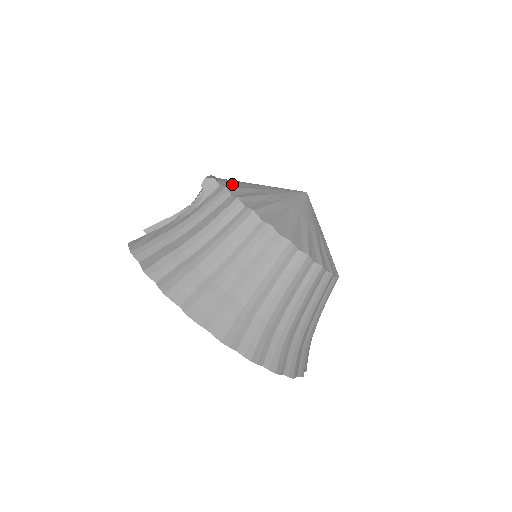
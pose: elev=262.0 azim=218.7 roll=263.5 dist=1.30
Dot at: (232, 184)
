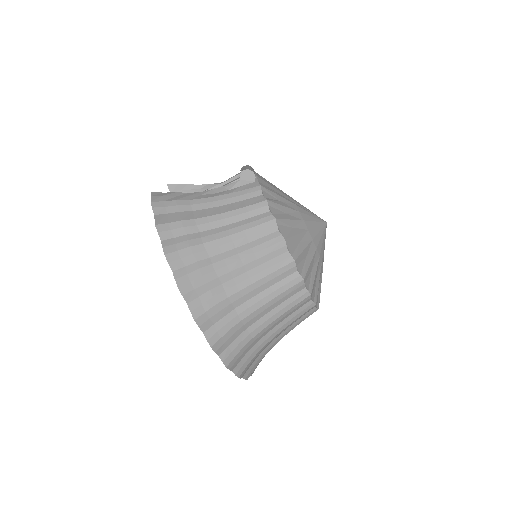
Dot at: (267, 185)
